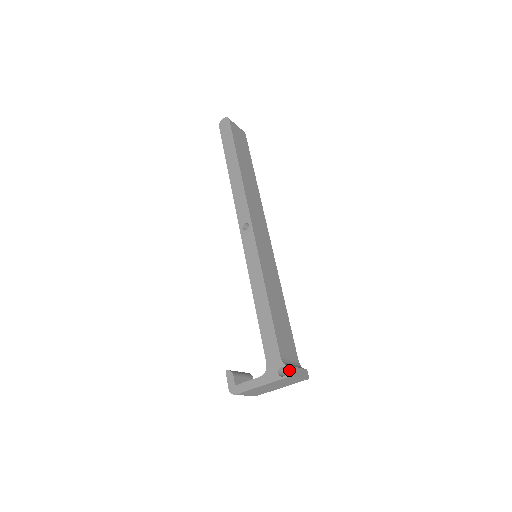
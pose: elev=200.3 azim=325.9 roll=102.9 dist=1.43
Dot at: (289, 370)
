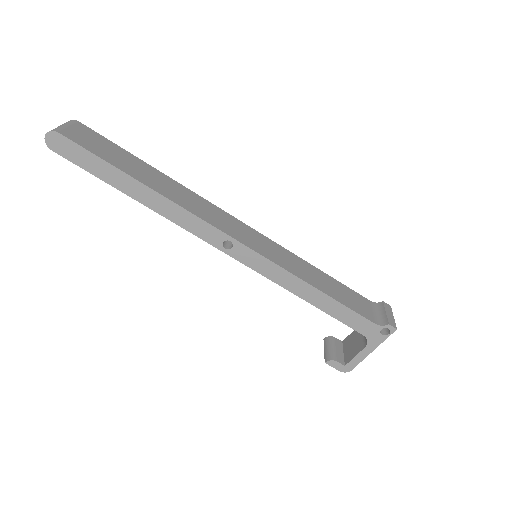
Dot at: (392, 327)
